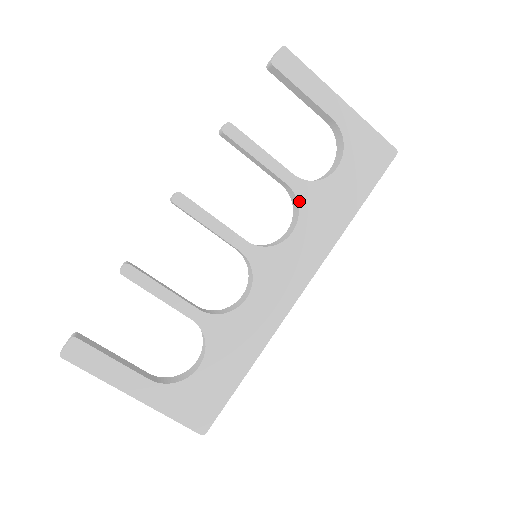
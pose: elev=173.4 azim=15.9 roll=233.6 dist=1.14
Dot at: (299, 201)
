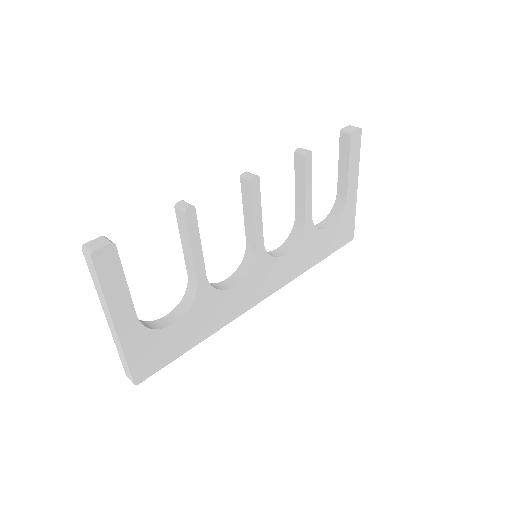
Dot at: (302, 235)
